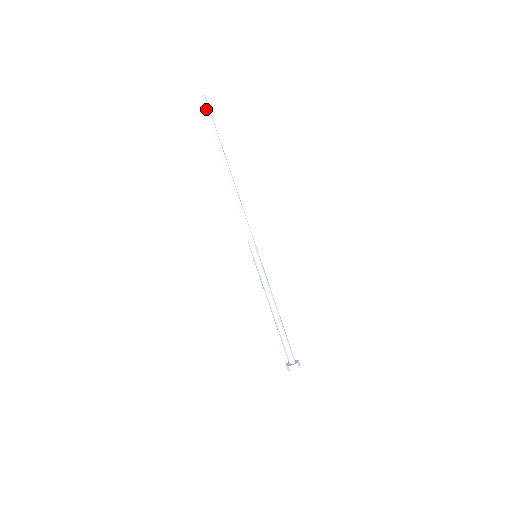
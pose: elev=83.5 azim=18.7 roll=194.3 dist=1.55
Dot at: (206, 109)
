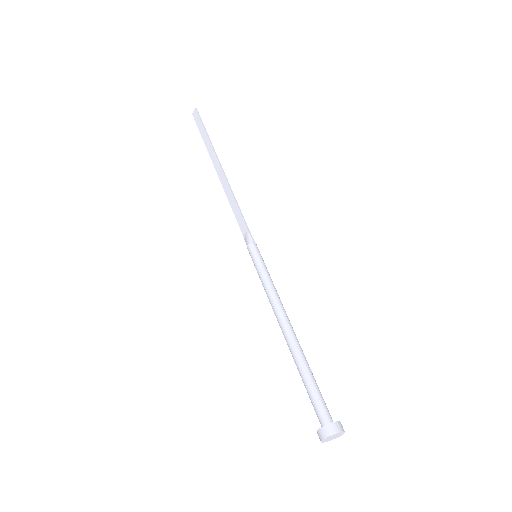
Dot at: (198, 119)
